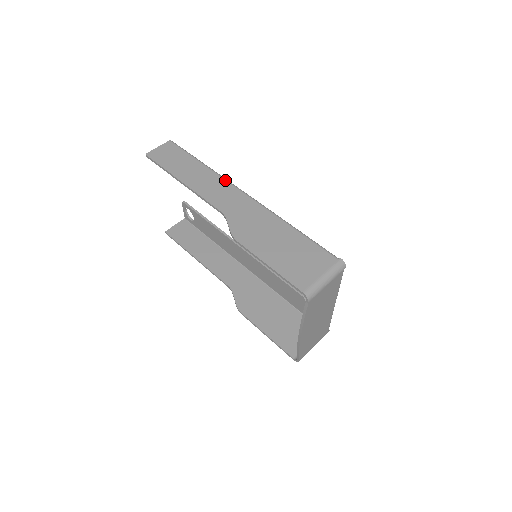
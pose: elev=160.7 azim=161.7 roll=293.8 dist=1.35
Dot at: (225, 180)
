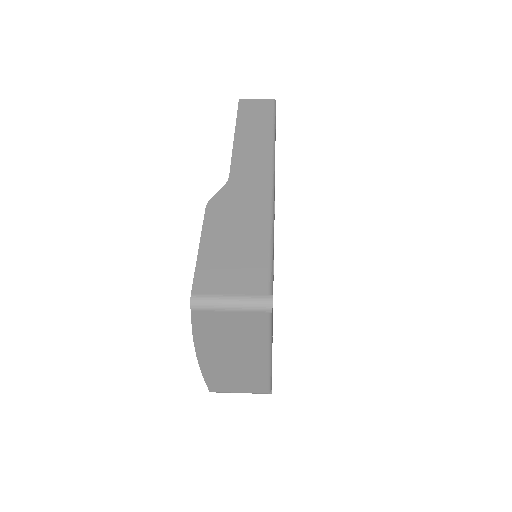
Dot at: (271, 155)
